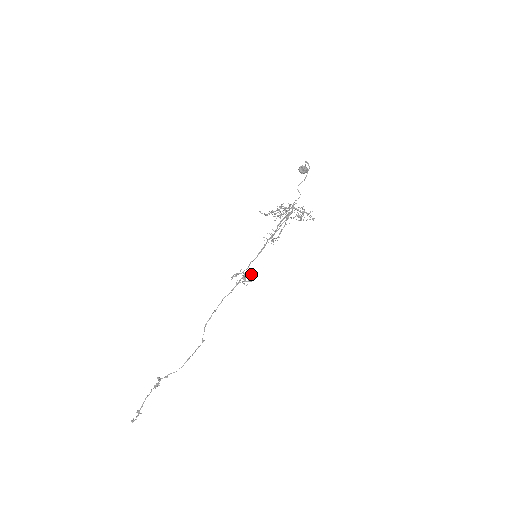
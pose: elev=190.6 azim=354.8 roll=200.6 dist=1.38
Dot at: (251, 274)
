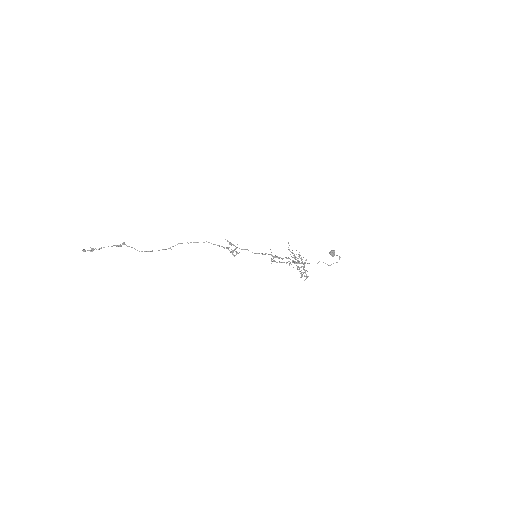
Dot at: occluded
